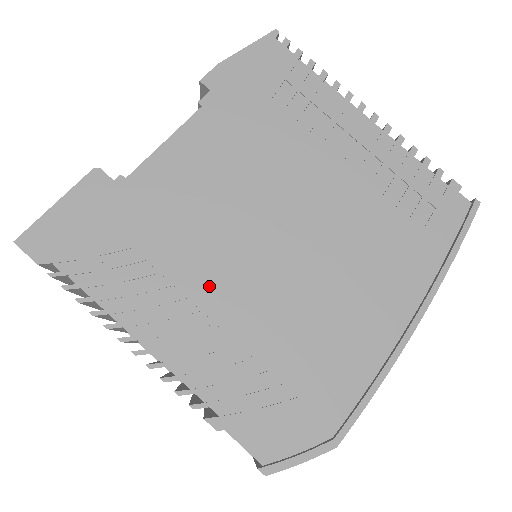
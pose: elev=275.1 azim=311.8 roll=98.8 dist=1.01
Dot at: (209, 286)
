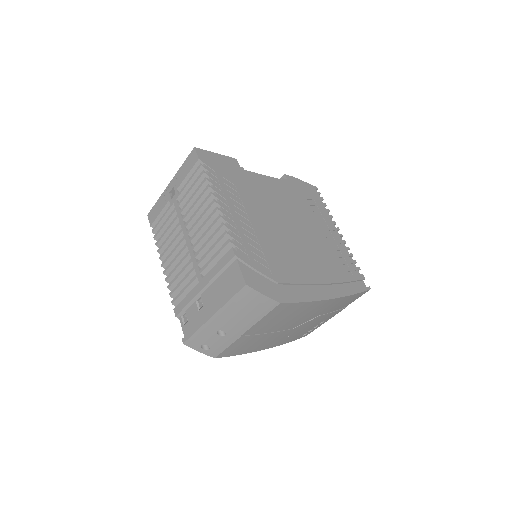
Dot at: (257, 218)
